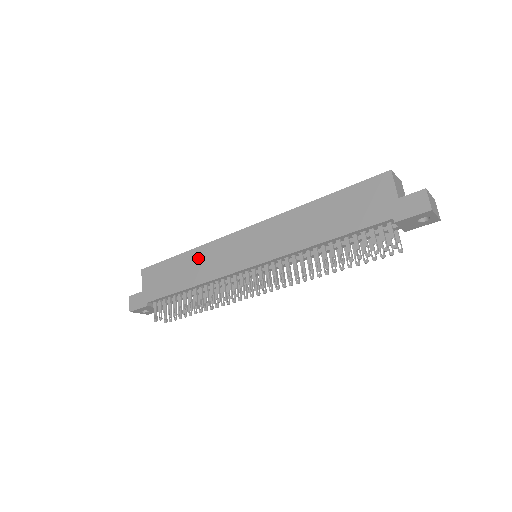
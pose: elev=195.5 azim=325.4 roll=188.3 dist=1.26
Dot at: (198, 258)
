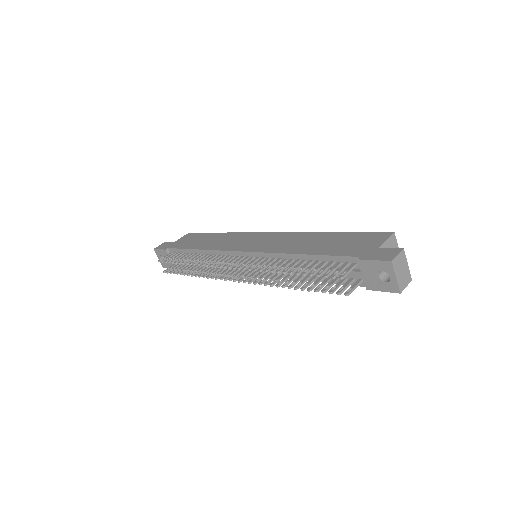
Dot at: (223, 237)
